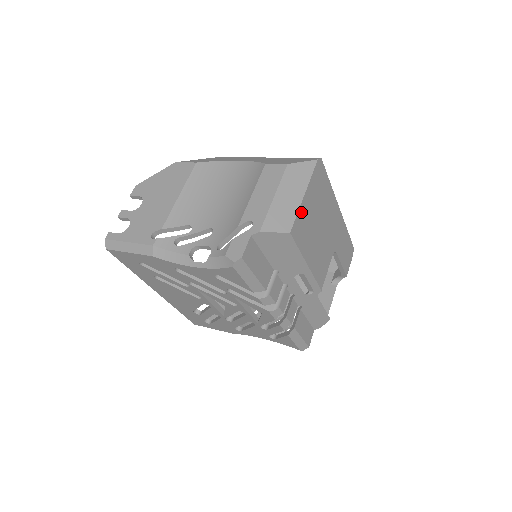
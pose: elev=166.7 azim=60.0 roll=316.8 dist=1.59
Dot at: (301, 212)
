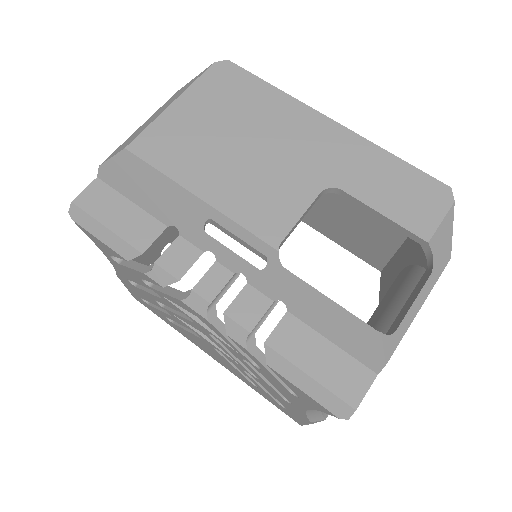
Dot at: (163, 124)
